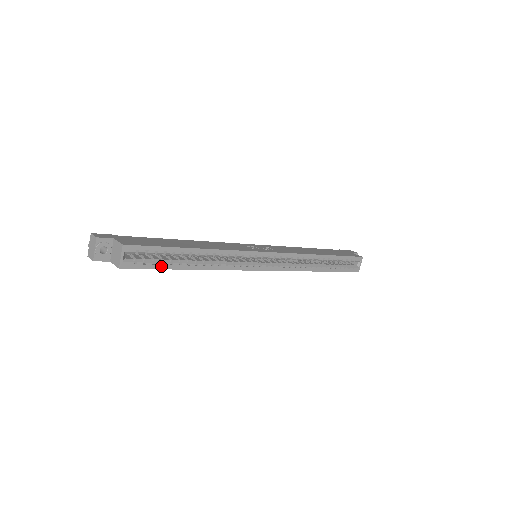
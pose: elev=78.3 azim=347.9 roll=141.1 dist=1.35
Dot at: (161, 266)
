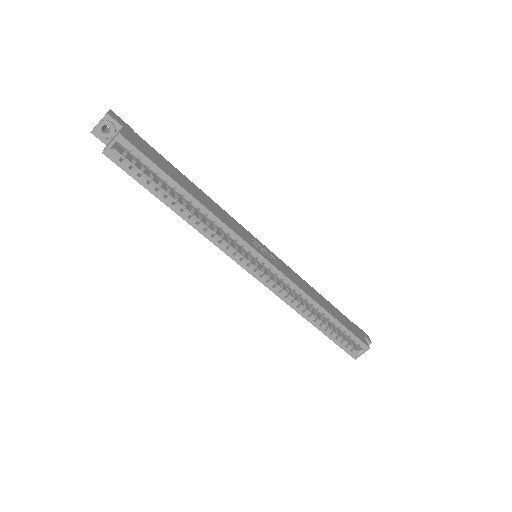
Dot at: (145, 183)
